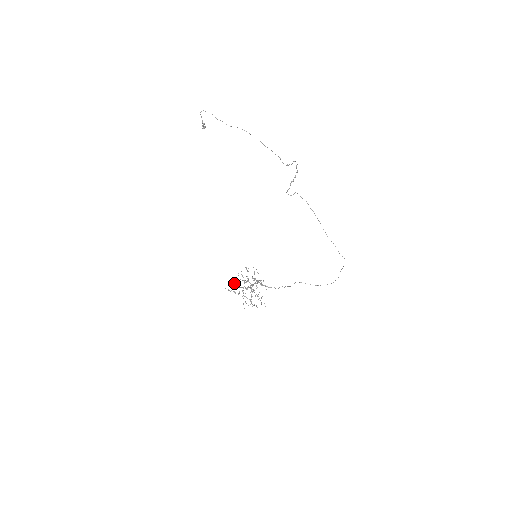
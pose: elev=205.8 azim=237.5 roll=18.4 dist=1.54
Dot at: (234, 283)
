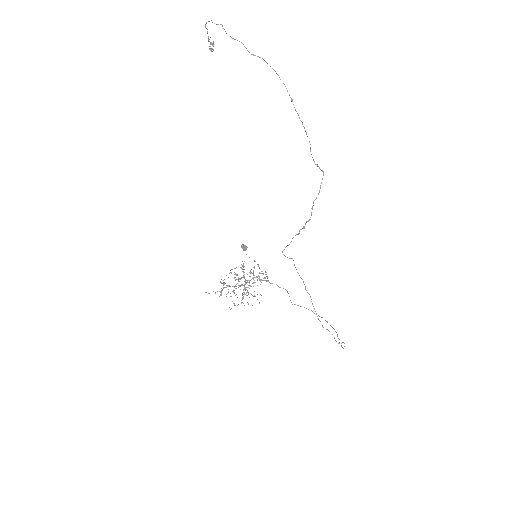
Dot at: occluded
